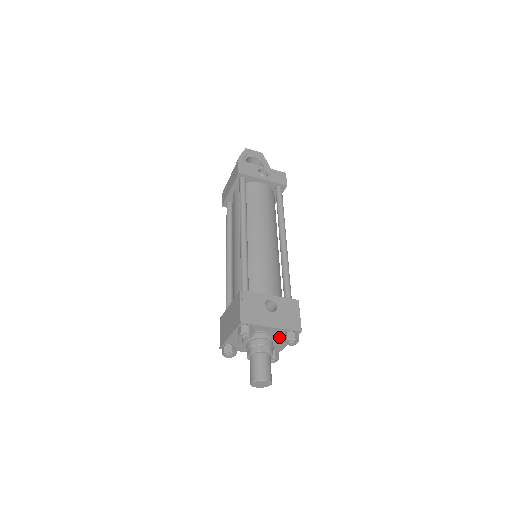
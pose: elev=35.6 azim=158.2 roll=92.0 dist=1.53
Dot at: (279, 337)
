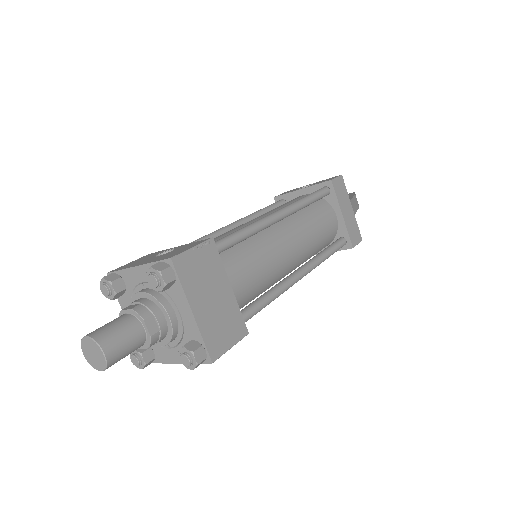
Dot at: (165, 293)
